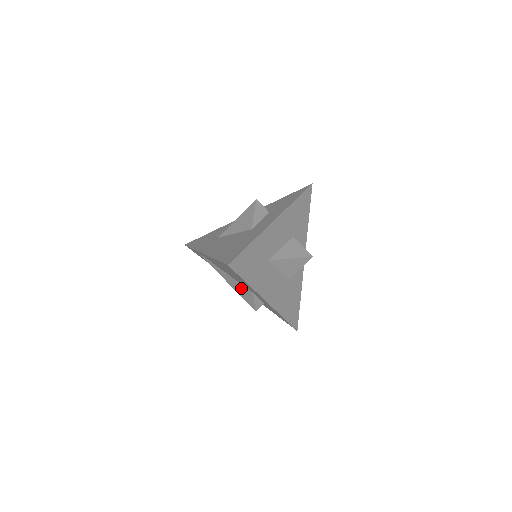
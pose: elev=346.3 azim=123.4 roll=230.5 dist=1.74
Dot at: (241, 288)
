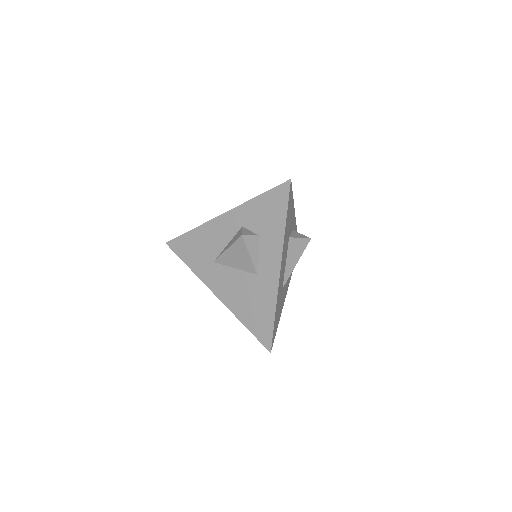
Dot at: occluded
